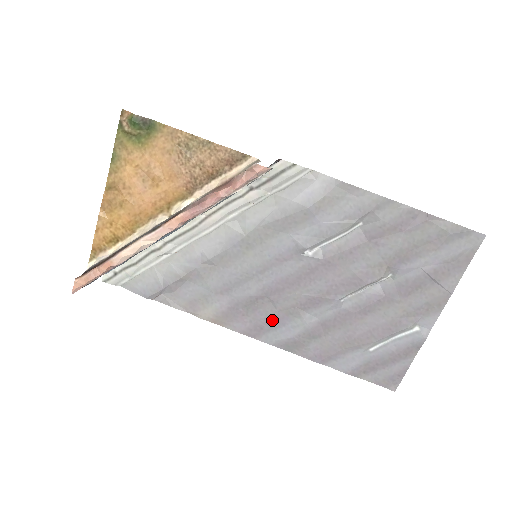
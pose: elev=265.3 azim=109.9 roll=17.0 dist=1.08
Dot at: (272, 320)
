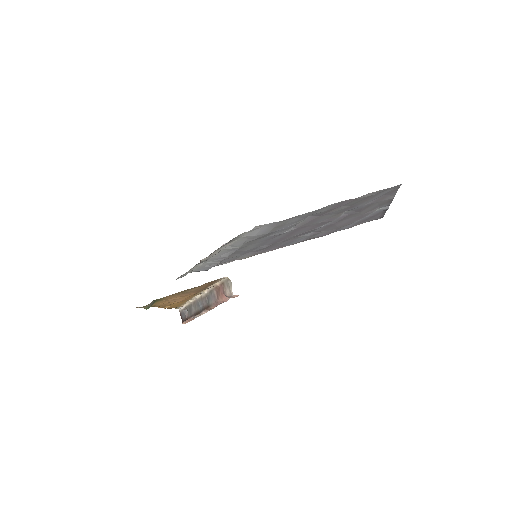
Dot at: (285, 243)
